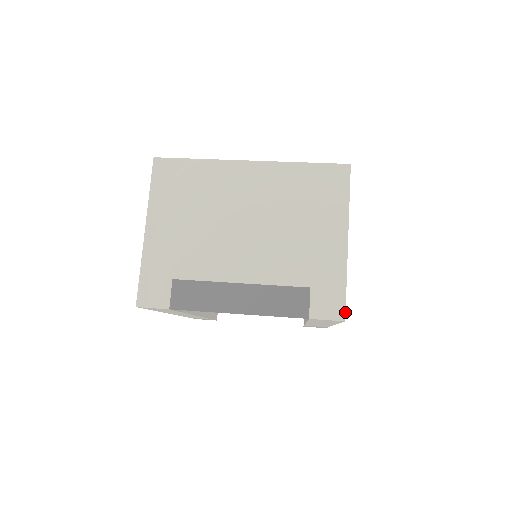
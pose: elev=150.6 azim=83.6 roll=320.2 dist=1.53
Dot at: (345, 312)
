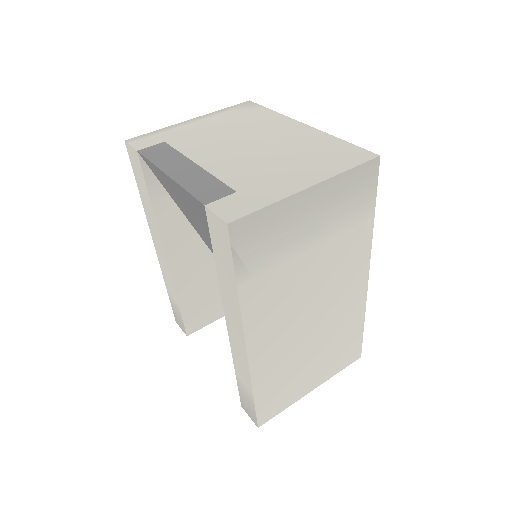
Dot at: (237, 219)
